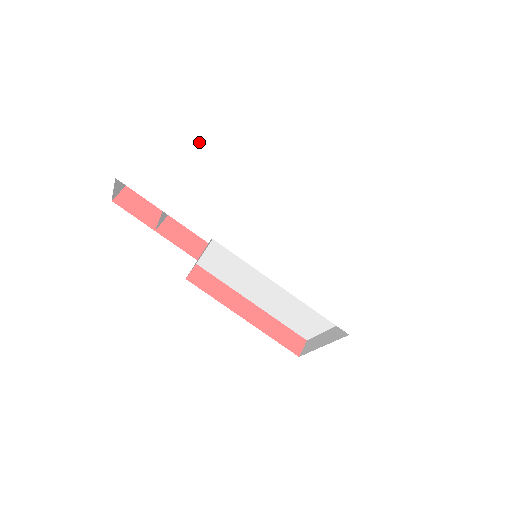
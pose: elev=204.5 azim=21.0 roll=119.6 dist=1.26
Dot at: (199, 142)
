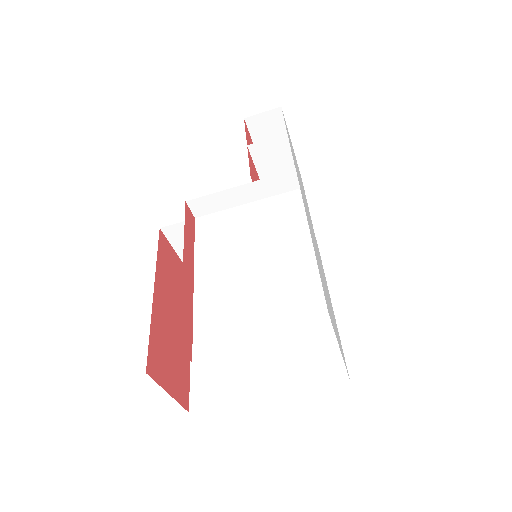
Dot at: occluded
